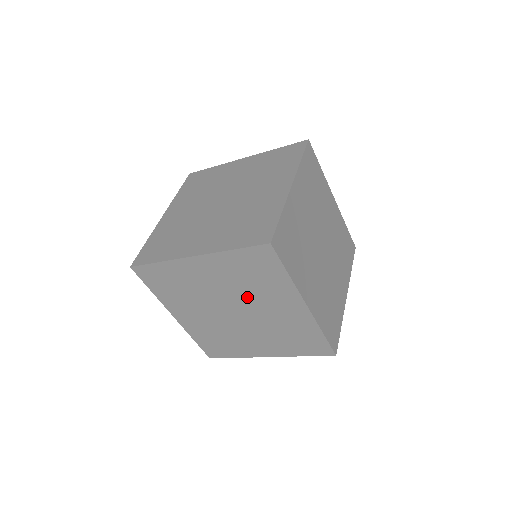
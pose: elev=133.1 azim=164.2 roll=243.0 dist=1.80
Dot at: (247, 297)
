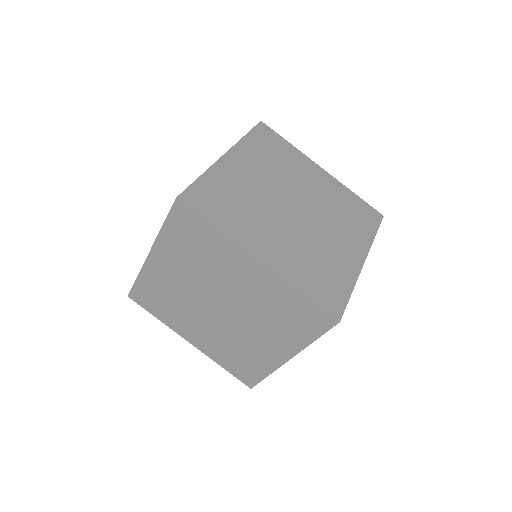
Dot at: (213, 280)
